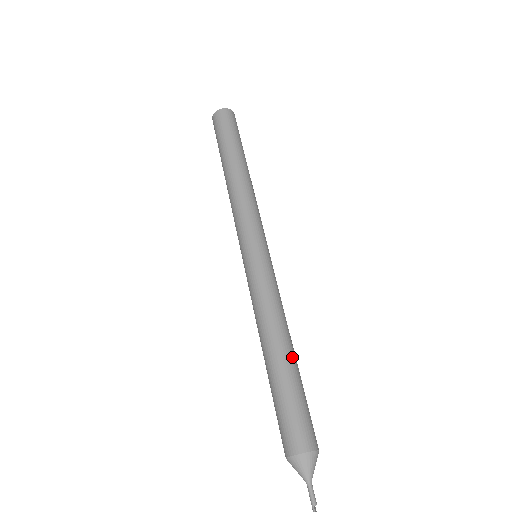
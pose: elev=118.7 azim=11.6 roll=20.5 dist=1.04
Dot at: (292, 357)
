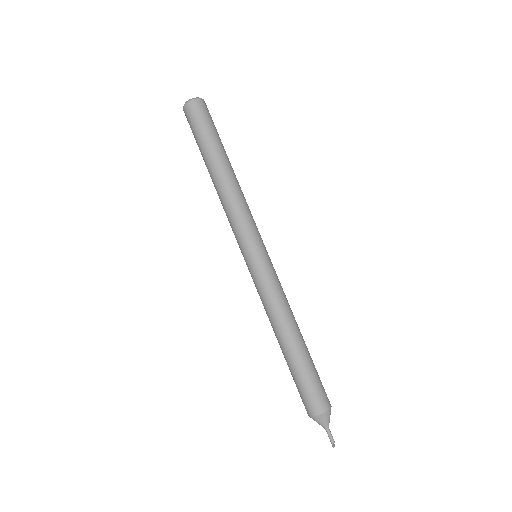
Dot at: (301, 344)
